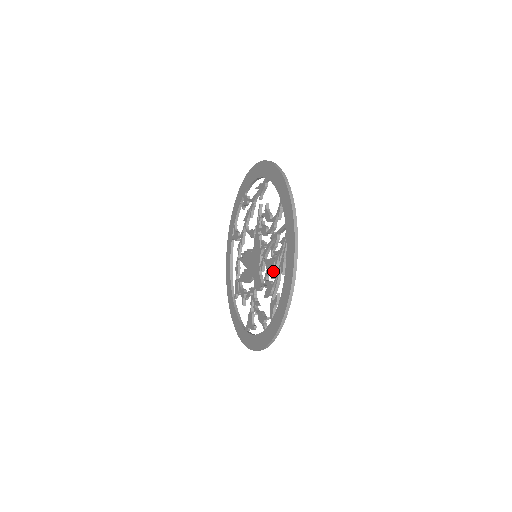
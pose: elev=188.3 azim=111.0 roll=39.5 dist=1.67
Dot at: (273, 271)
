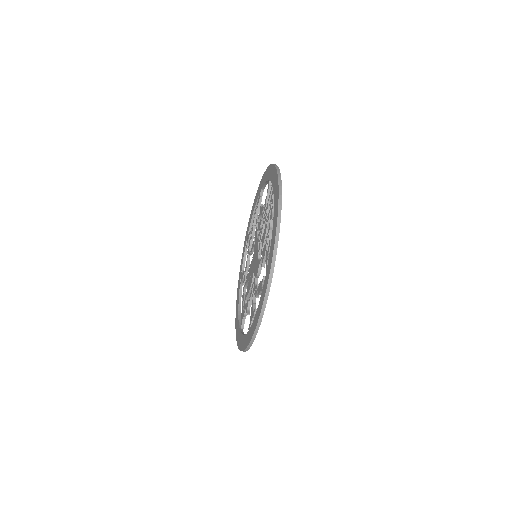
Dot at: occluded
